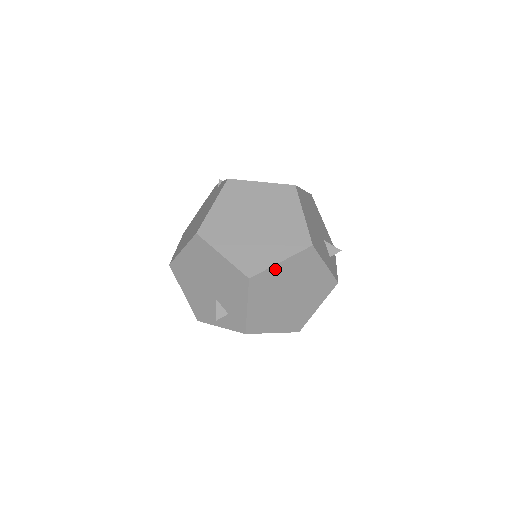
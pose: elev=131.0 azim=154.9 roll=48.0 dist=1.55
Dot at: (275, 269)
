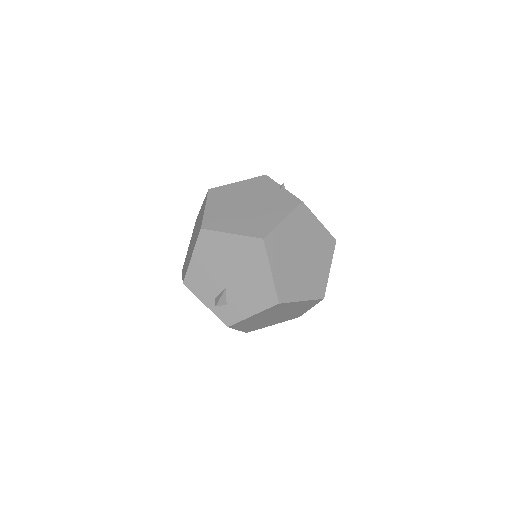
Dot at: (294, 303)
